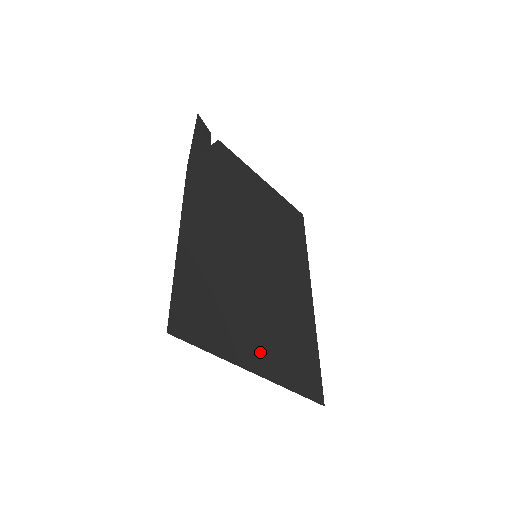
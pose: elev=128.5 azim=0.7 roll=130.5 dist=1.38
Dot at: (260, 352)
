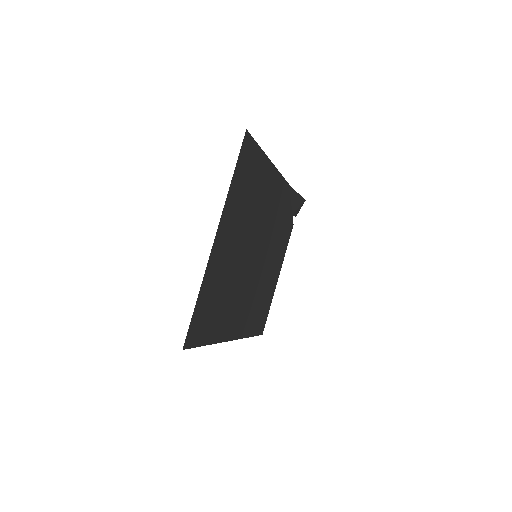
Dot at: (223, 245)
